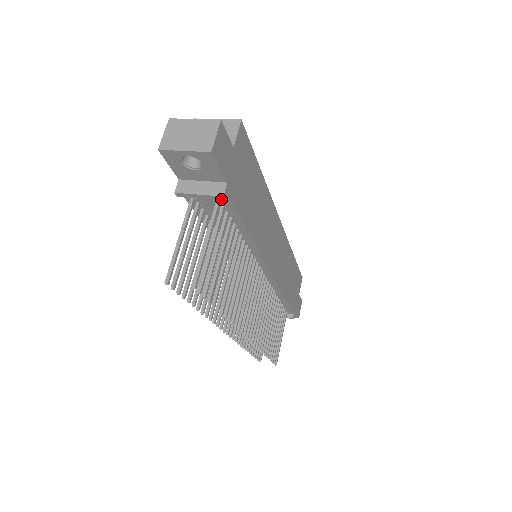
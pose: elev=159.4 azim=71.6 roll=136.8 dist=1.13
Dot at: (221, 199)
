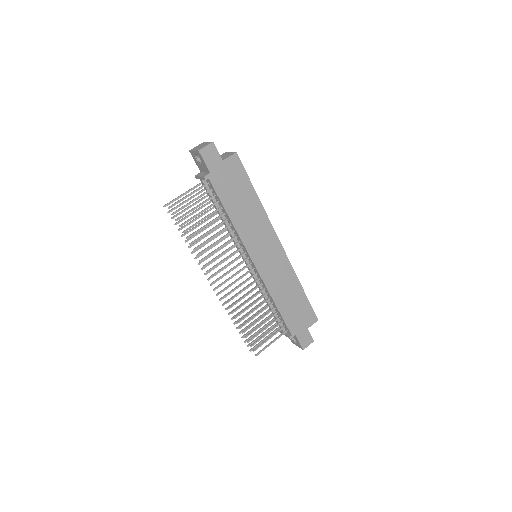
Dot at: (204, 179)
